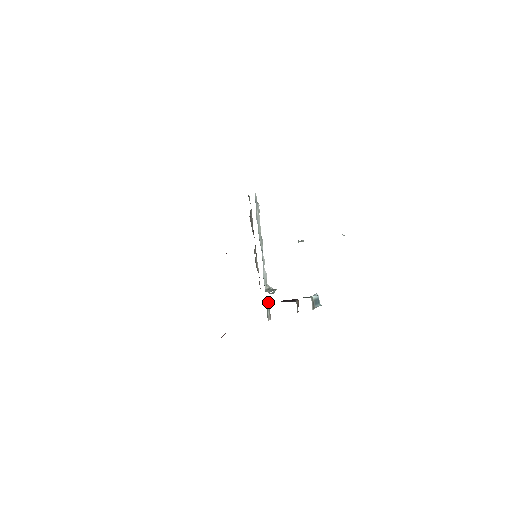
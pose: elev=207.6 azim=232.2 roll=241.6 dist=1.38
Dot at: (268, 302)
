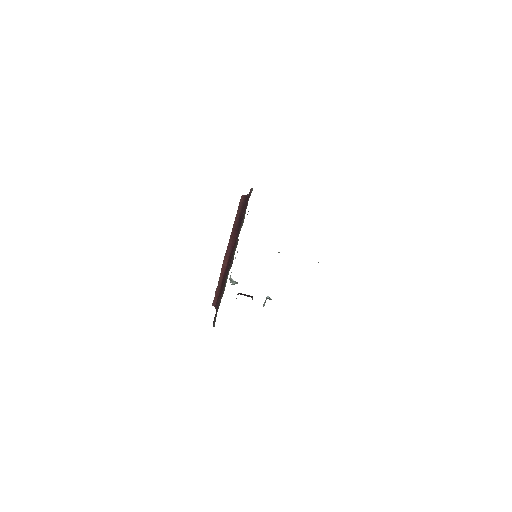
Dot at: occluded
